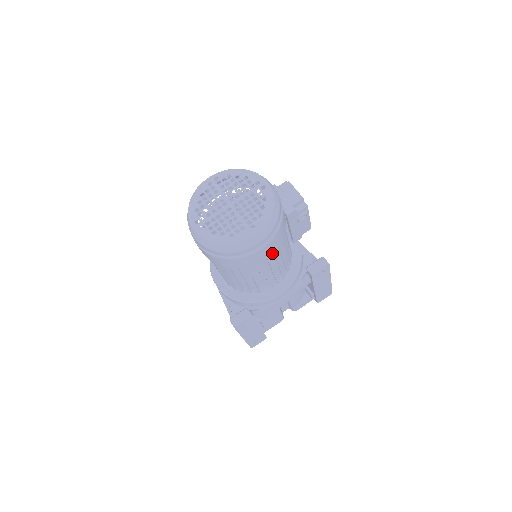
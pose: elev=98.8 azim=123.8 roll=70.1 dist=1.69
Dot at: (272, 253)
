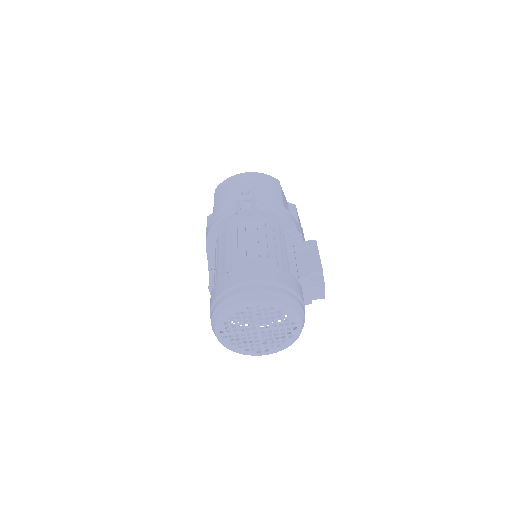
Dot at: occluded
